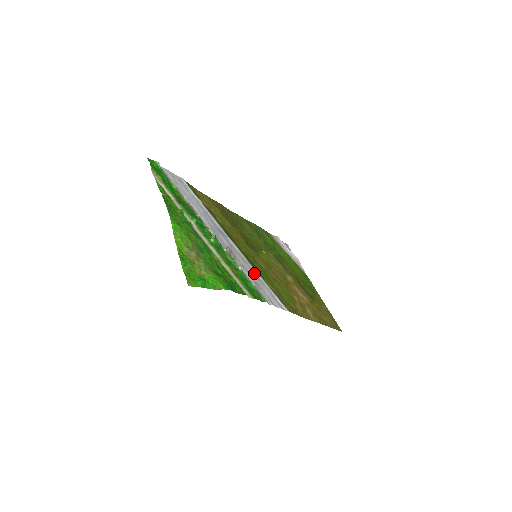
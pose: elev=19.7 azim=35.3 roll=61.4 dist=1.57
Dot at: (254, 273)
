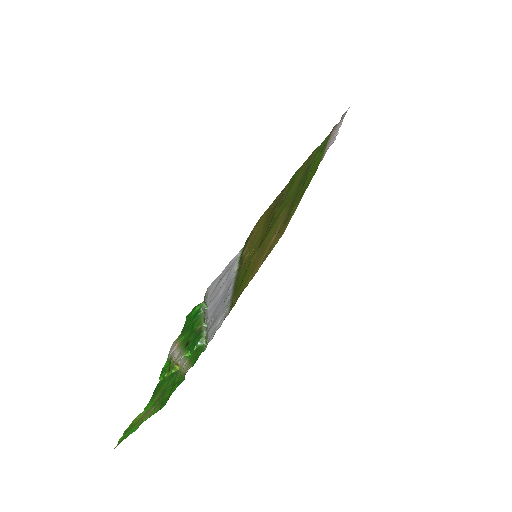
Dot at: (224, 312)
